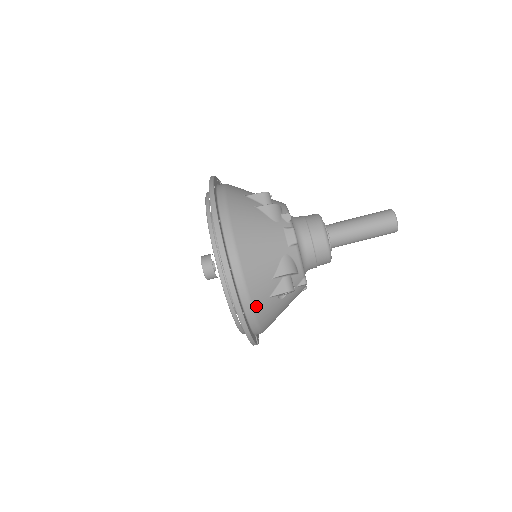
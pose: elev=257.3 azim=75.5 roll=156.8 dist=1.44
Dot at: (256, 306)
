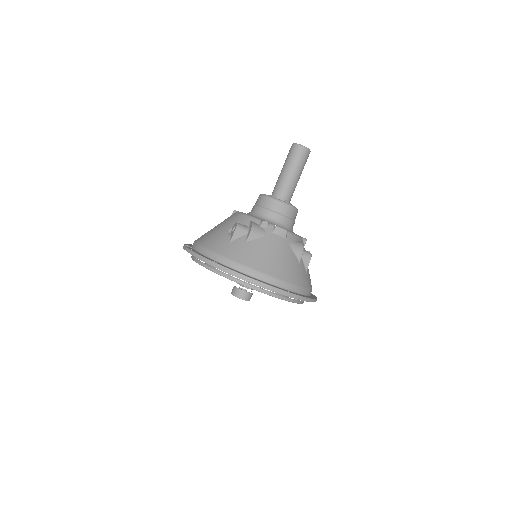
Dot at: (308, 286)
